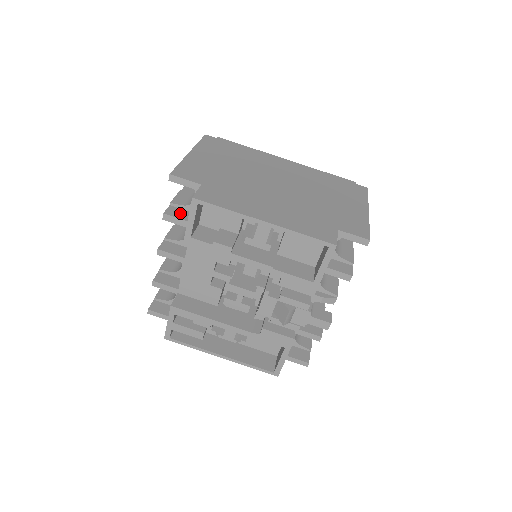
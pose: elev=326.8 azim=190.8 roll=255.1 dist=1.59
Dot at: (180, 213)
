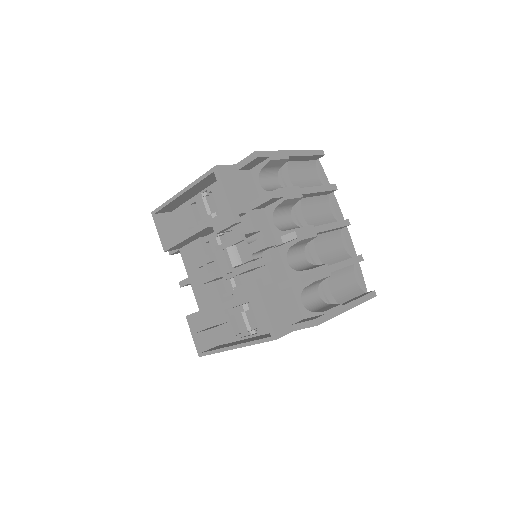
Dot at: occluded
